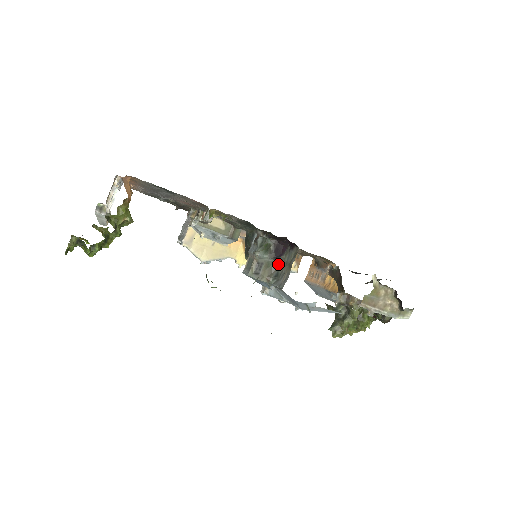
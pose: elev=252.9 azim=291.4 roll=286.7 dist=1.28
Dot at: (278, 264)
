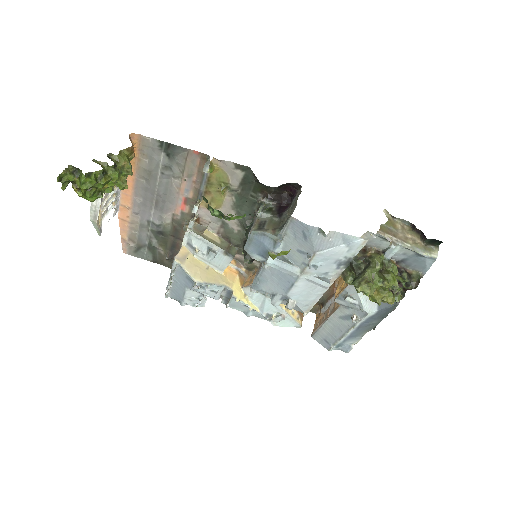
Dot at: (282, 219)
